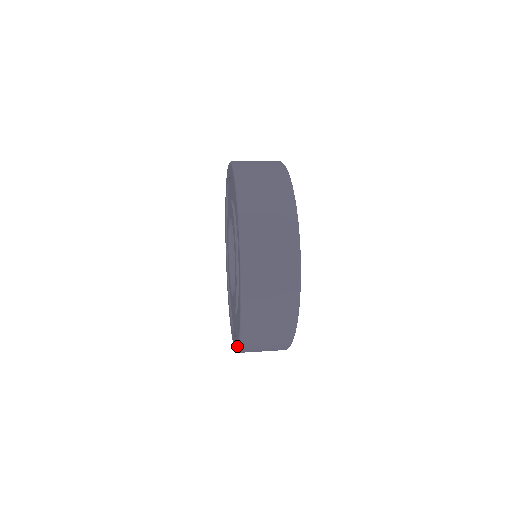
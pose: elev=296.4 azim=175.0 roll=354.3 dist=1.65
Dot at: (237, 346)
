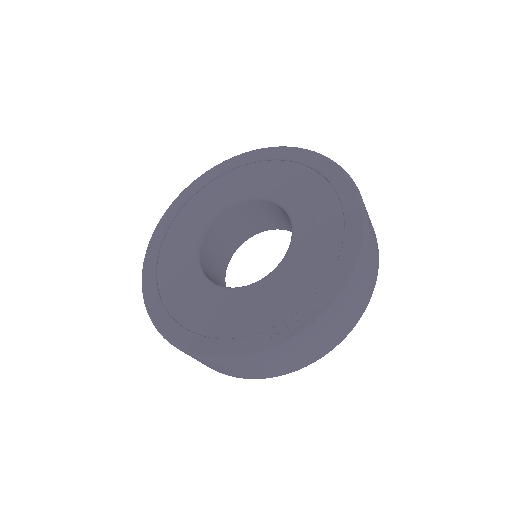
Dot at: (154, 318)
